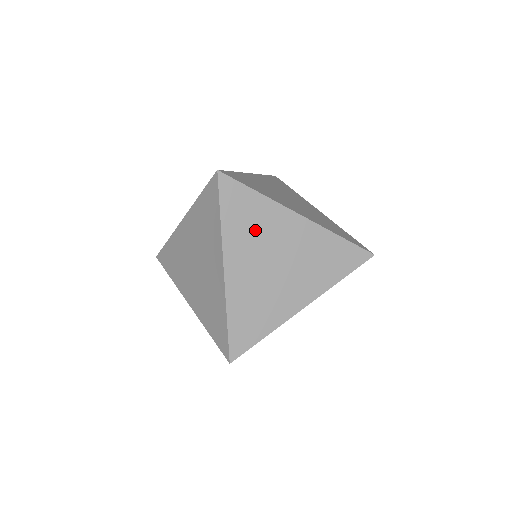
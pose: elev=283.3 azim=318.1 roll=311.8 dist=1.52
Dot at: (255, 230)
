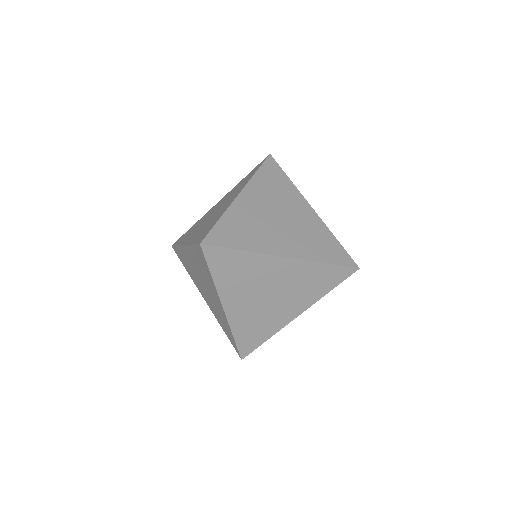
Dot at: (275, 192)
